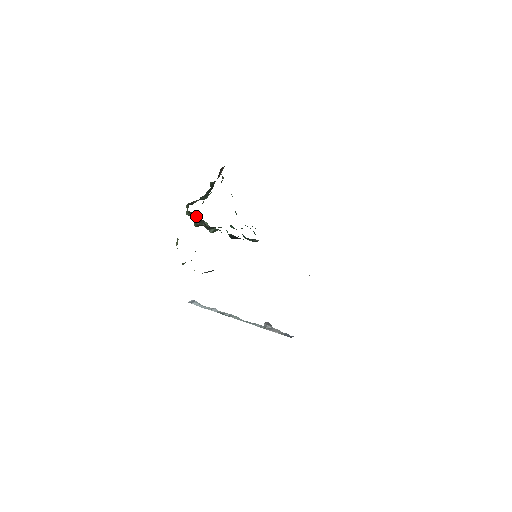
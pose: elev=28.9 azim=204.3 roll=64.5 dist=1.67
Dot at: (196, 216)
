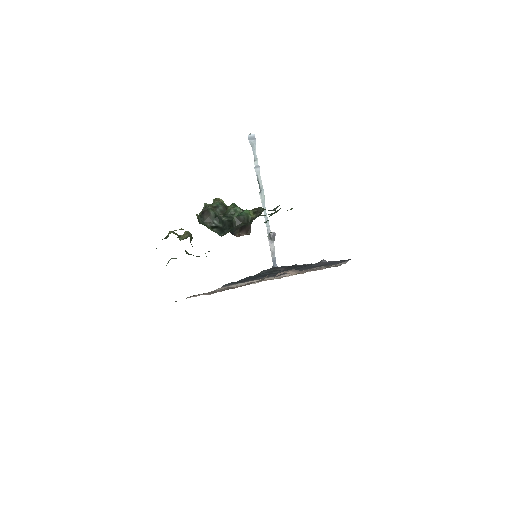
Dot at: occluded
